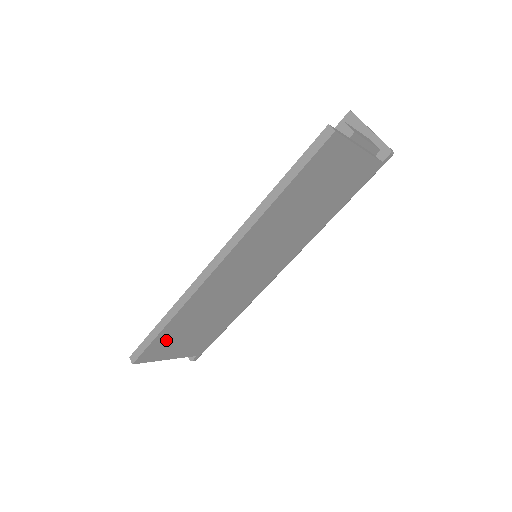
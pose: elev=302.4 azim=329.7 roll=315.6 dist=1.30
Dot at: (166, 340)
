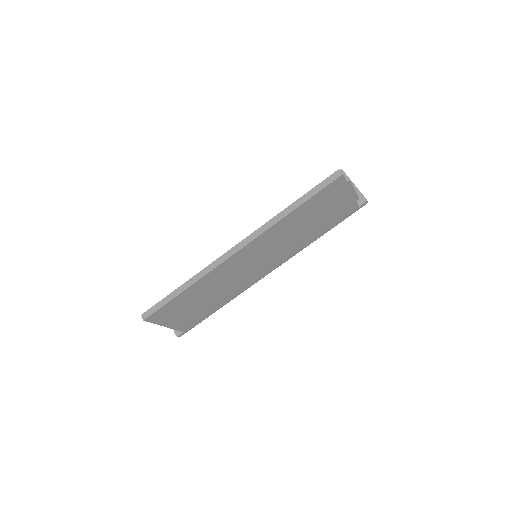
Dot at: (175, 306)
